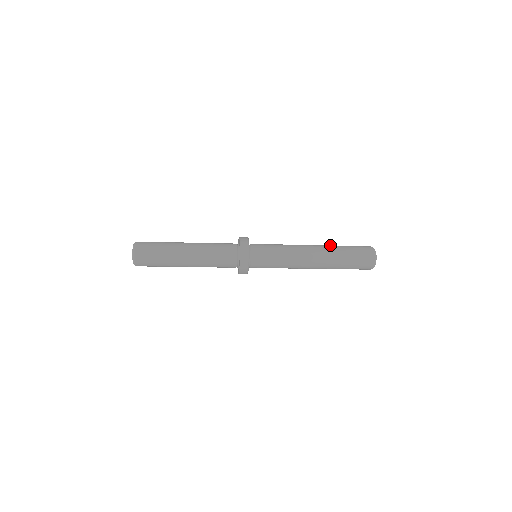
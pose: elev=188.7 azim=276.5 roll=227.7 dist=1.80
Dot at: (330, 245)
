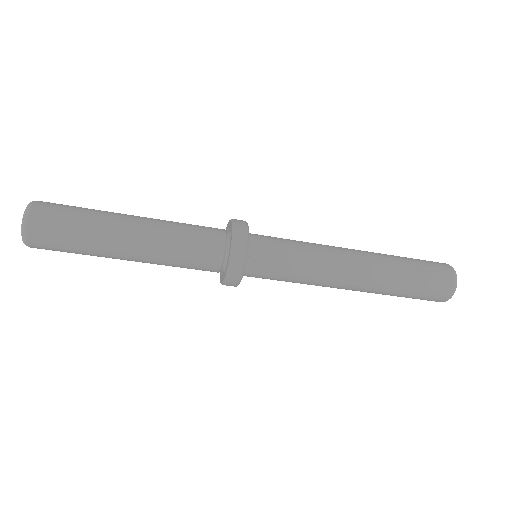
Dot at: occluded
